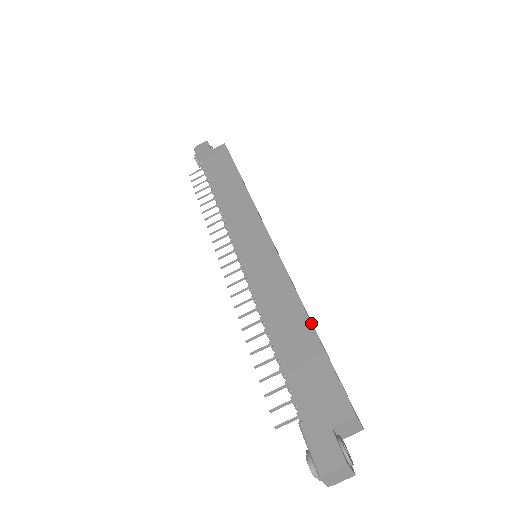
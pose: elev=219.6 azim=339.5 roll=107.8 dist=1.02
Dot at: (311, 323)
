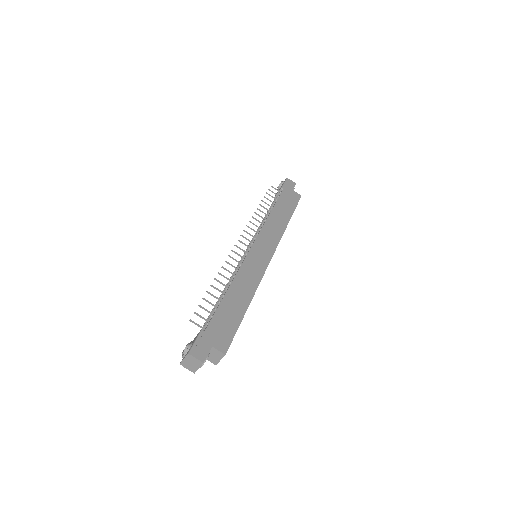
Dot at: occluded
